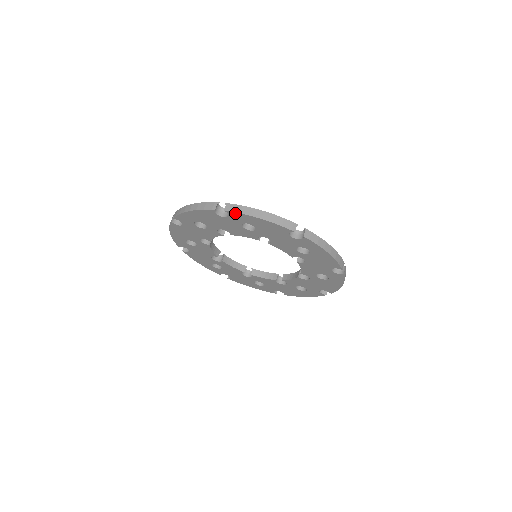
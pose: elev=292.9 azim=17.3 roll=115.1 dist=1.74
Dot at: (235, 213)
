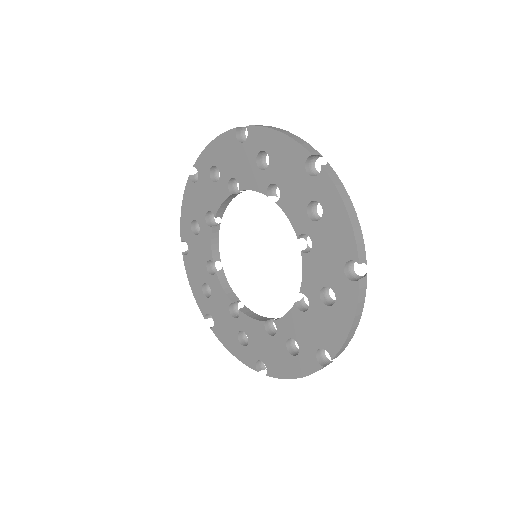
Dot at: (256, 128)
